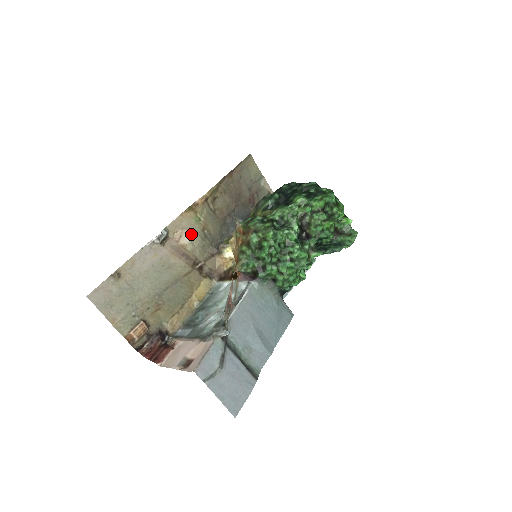
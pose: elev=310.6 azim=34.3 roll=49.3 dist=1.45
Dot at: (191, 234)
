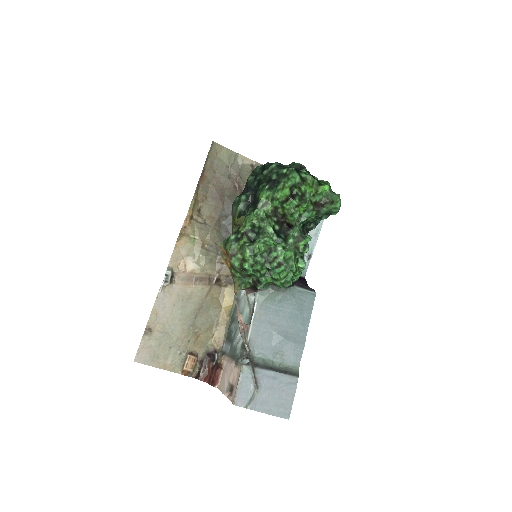
Dot at: (194, 257)
